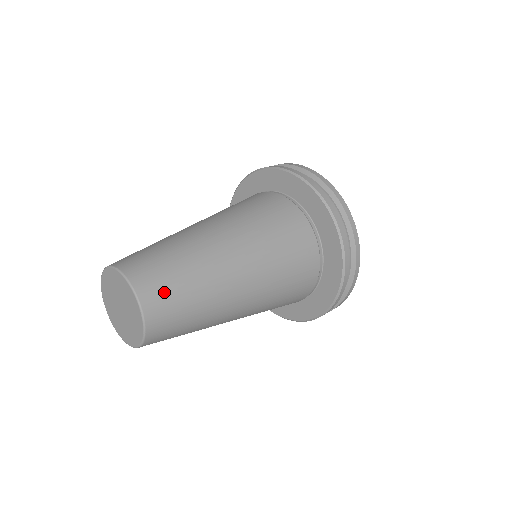
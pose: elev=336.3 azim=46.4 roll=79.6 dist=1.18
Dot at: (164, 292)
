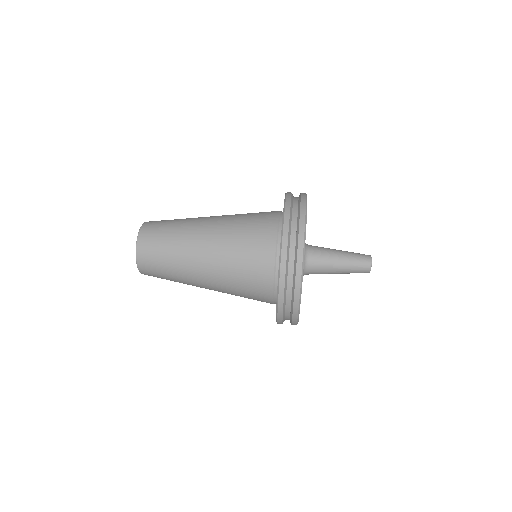
Dot at: (152, 268)
